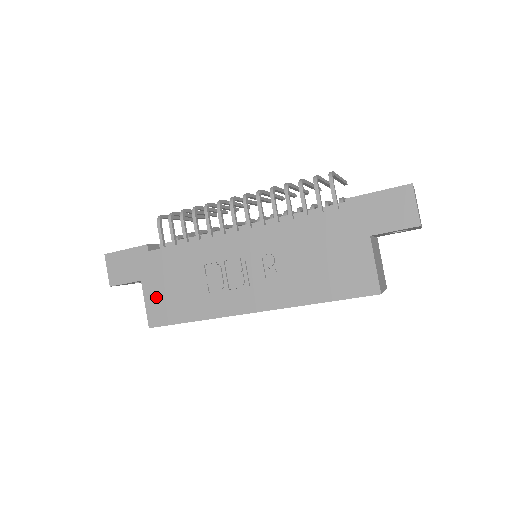
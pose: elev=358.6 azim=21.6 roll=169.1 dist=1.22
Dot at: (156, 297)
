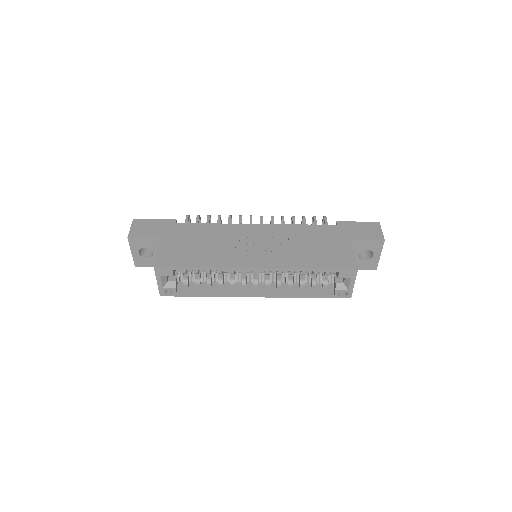
Dot at: (170, 248)
